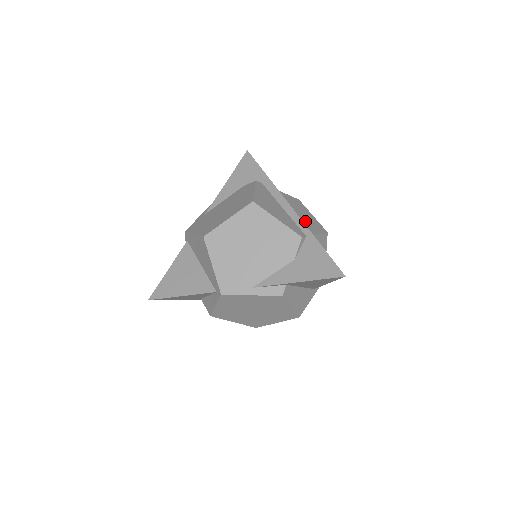
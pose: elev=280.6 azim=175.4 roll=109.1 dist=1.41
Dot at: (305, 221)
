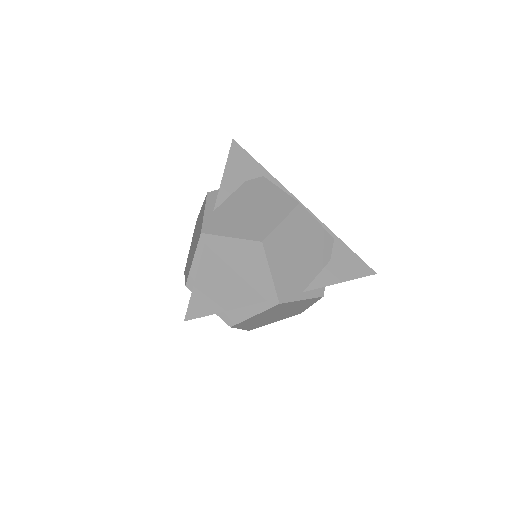
Dot at: occluded
